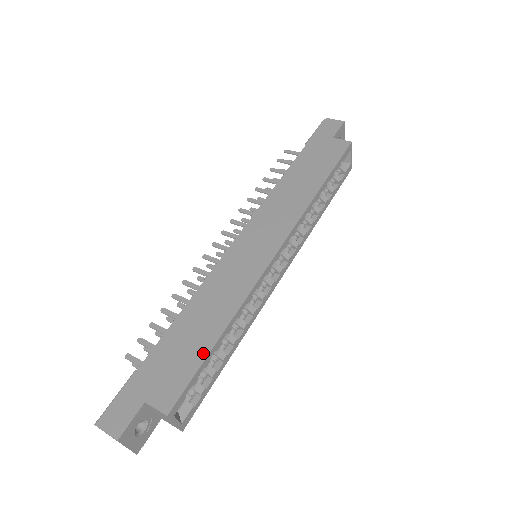
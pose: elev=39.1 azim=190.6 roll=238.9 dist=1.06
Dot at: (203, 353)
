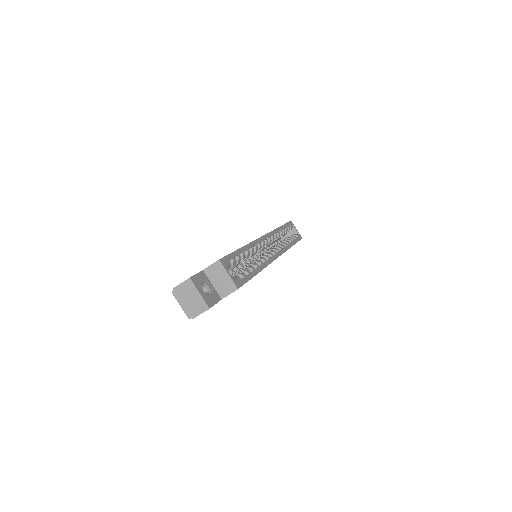
Dot at: occluded
